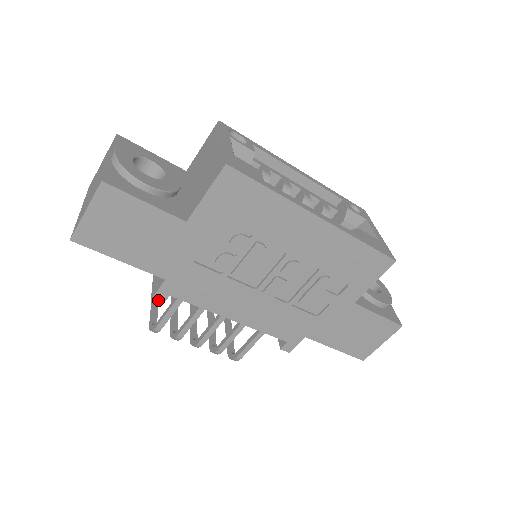
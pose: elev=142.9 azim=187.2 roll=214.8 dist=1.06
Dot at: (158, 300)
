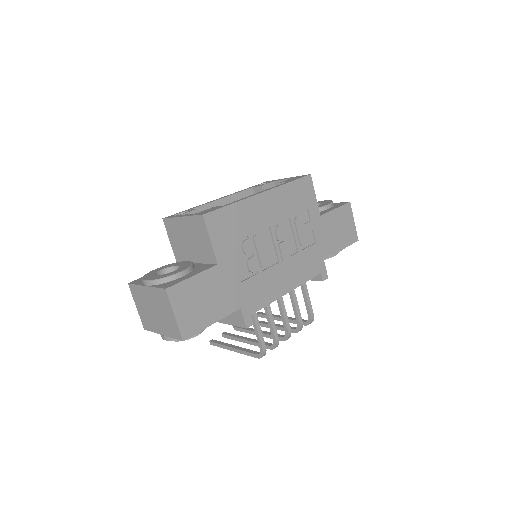
Dot at: (249, 325)
